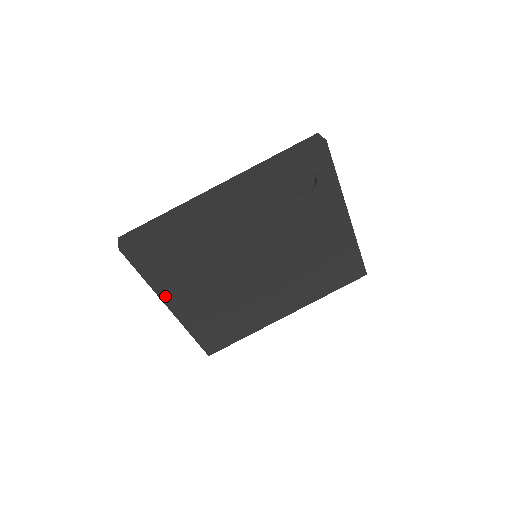
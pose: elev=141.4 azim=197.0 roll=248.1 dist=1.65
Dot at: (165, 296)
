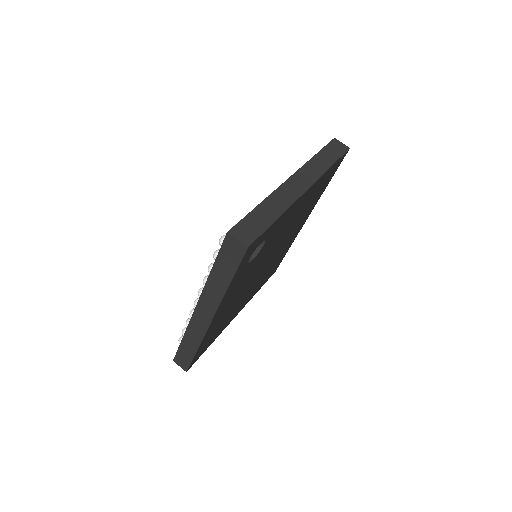
Dot at: (228, 324)
